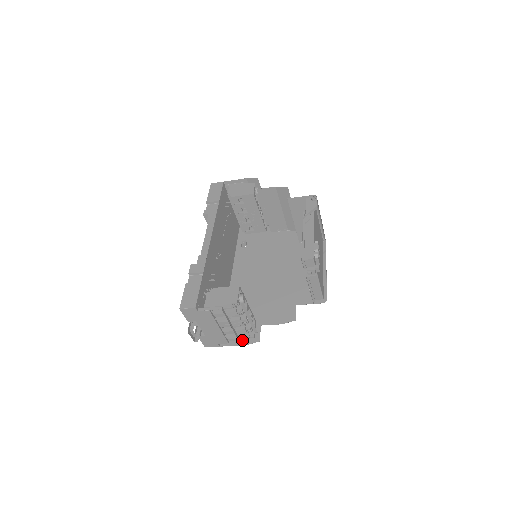
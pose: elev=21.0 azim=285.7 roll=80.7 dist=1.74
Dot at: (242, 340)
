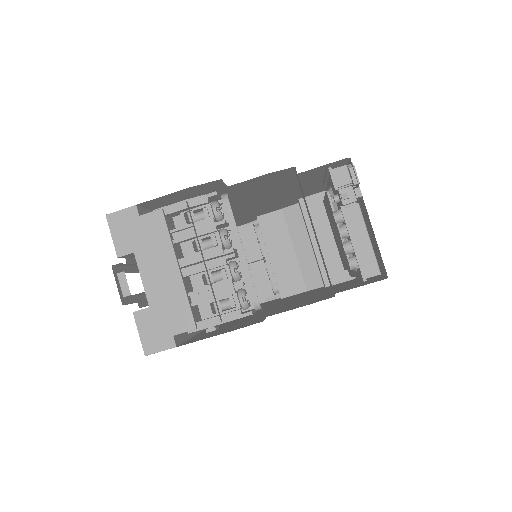
Dot at: (226, 331)
